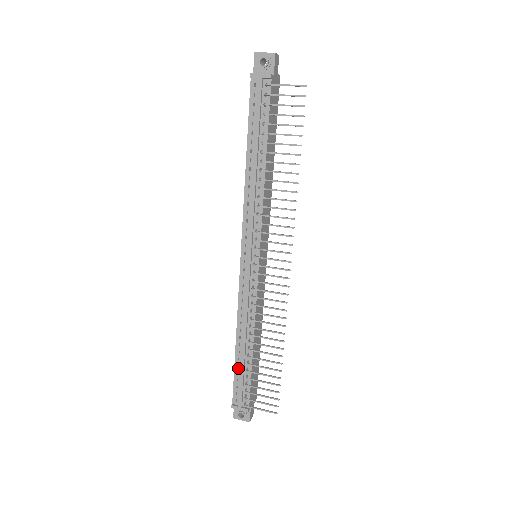
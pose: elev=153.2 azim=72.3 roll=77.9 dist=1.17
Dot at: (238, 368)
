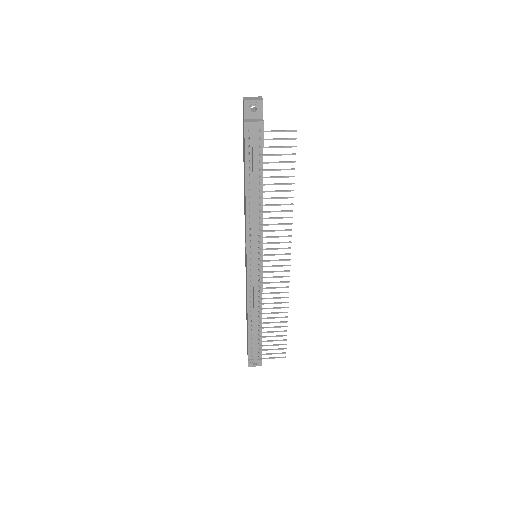
Dot at: (251, 336)
